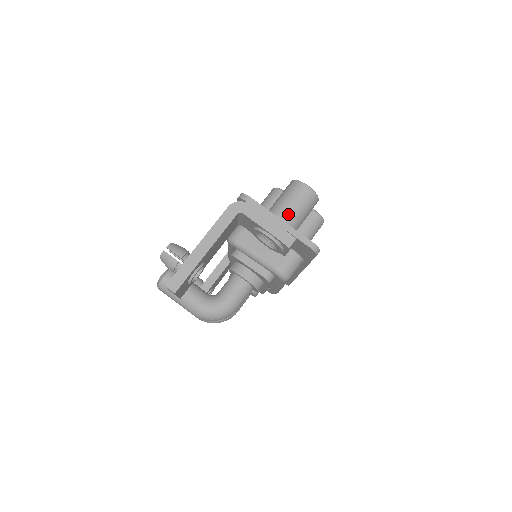
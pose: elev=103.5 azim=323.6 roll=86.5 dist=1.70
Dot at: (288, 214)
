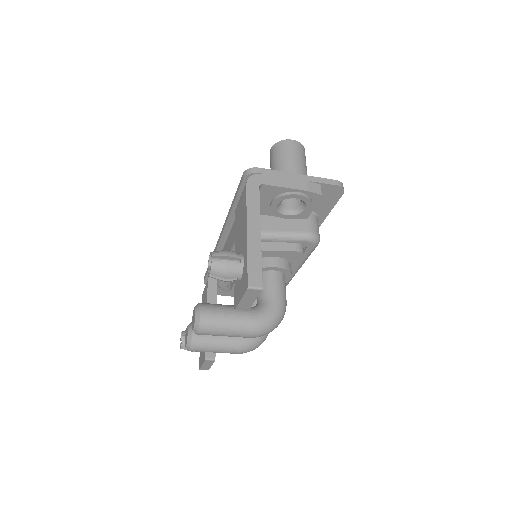
Dot at: (297, 169)
